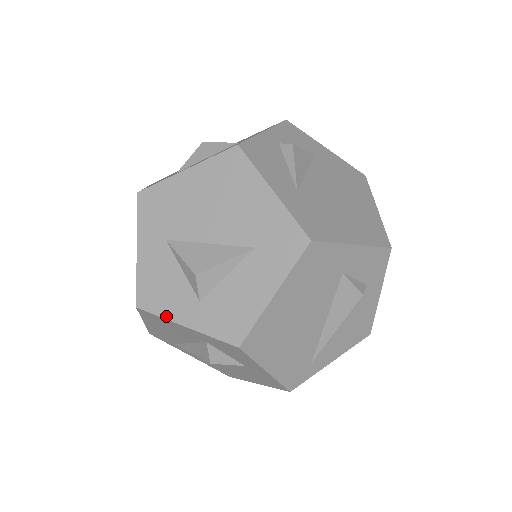
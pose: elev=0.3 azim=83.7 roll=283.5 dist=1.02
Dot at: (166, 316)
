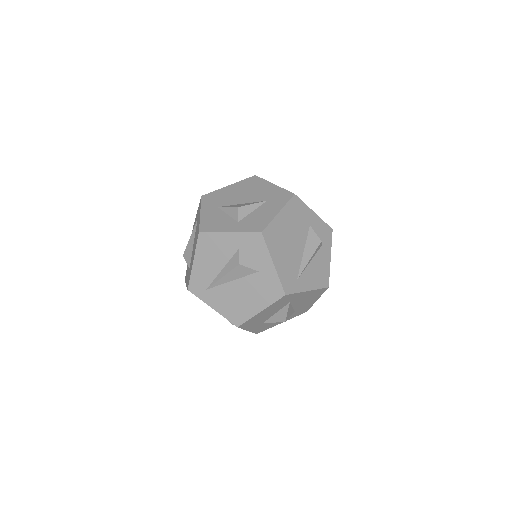
Dot at: (218, 231)
